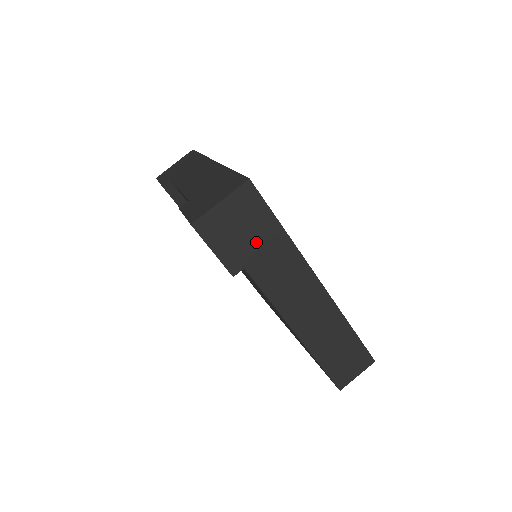
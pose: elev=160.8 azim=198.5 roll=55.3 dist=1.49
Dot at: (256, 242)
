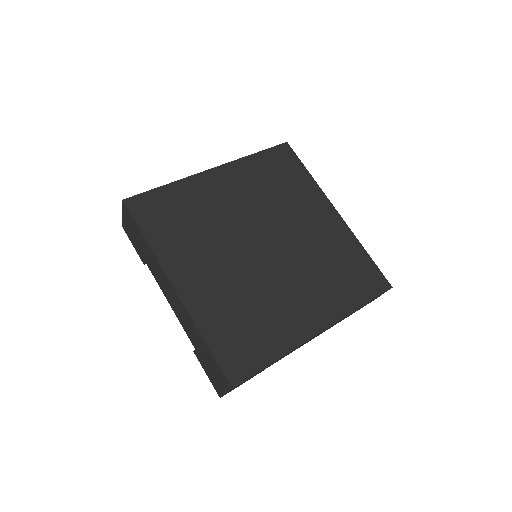
Dot at: occluded
